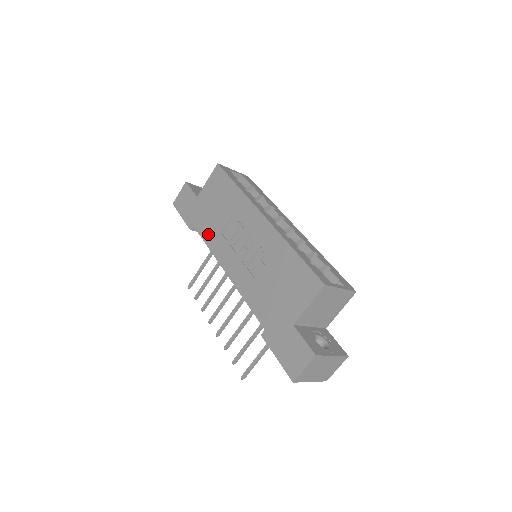
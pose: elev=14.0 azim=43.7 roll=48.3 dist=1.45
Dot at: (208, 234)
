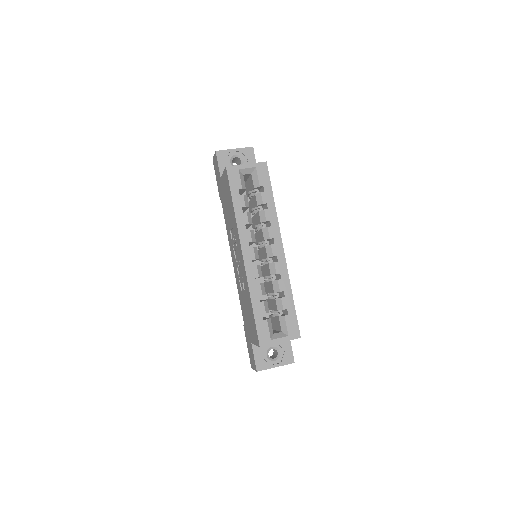
Dot at: (226, 220)
